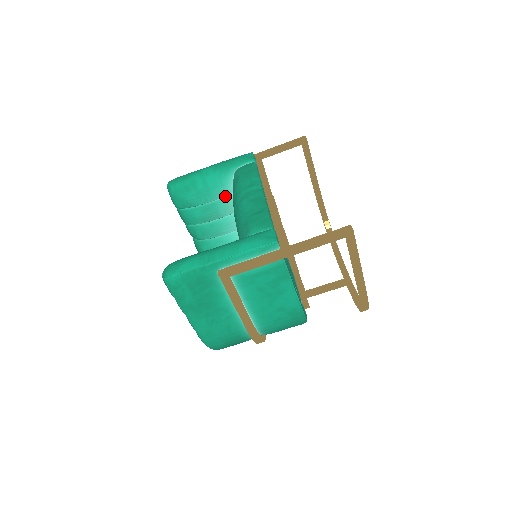
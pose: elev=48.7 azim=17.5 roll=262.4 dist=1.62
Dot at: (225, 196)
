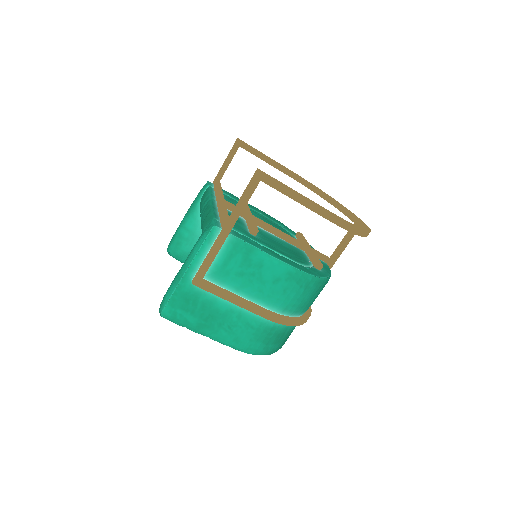
Dot at: occluded
